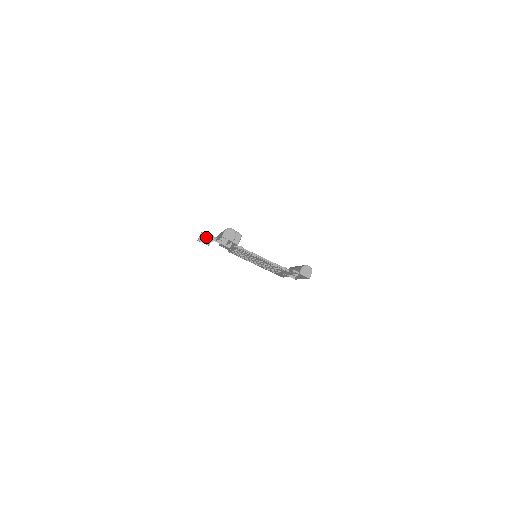
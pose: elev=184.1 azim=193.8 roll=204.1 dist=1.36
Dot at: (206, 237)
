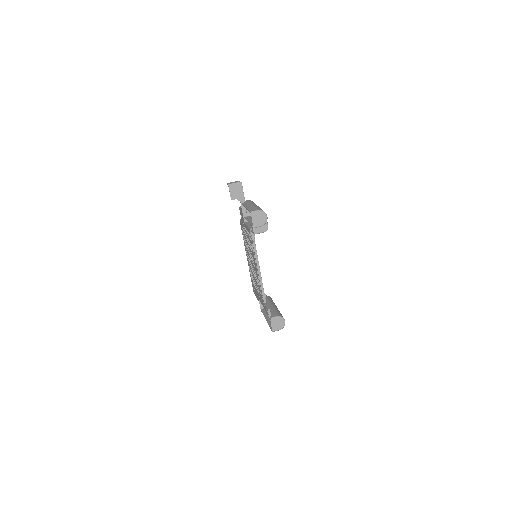
Dot at: (238, 190)
